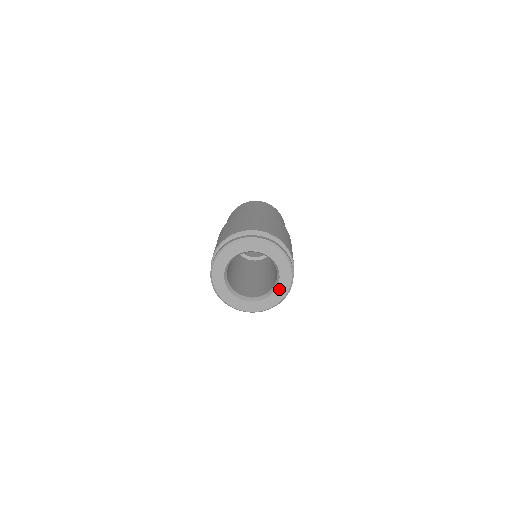
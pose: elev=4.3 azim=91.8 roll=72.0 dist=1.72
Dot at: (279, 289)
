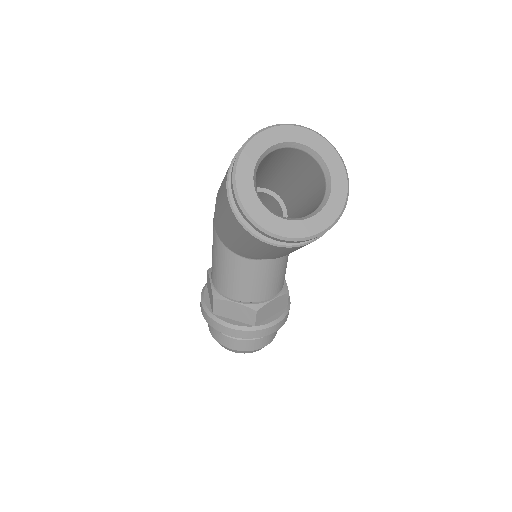
Dot at: (333, 199)
